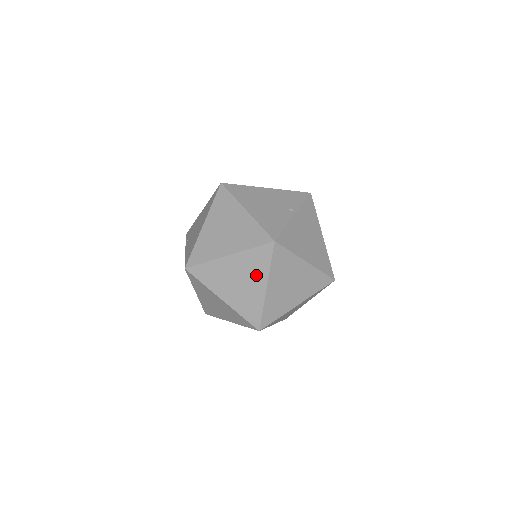
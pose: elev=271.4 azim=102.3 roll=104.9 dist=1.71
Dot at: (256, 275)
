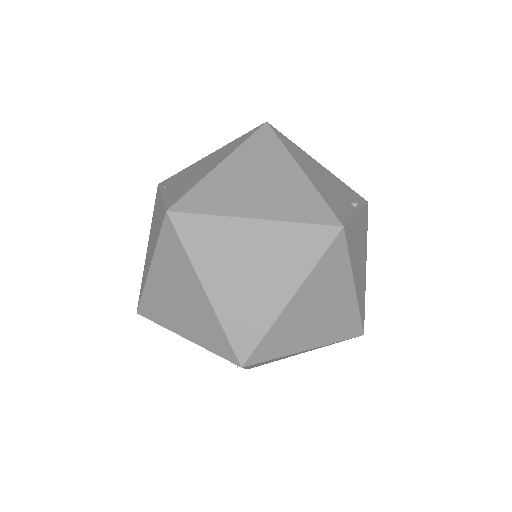
Dot at: (285, 270)
